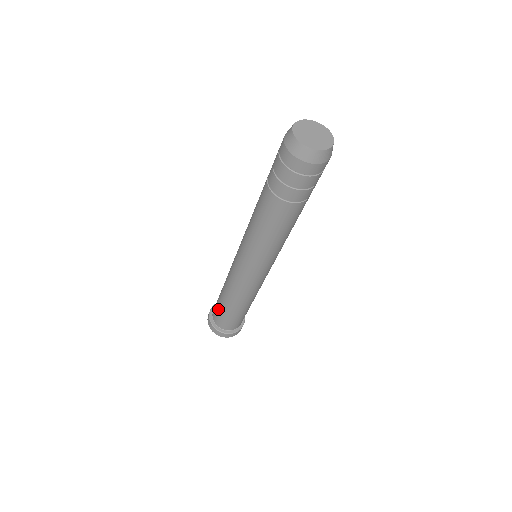
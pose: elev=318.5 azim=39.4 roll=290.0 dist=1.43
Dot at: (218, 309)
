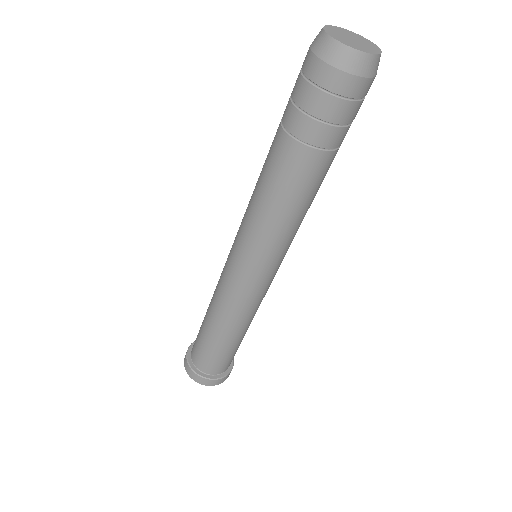
Dot at: (202, 347)
